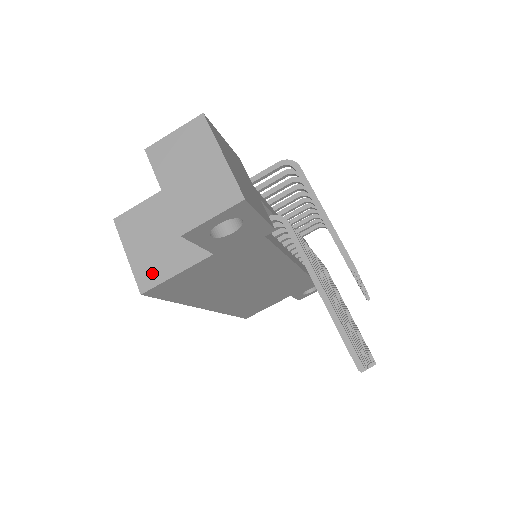
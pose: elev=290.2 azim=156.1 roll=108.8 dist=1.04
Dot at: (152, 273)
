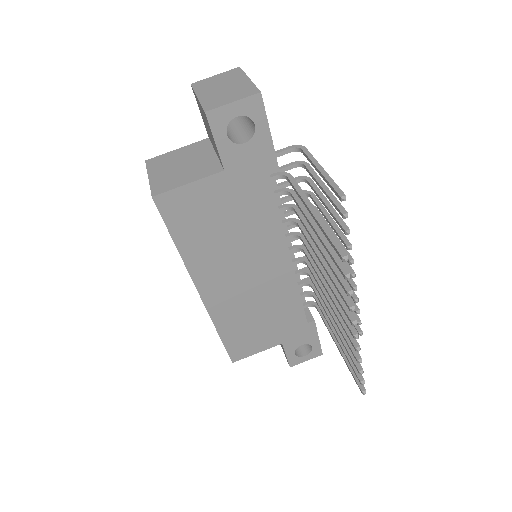
Dot at: (167, 184)
